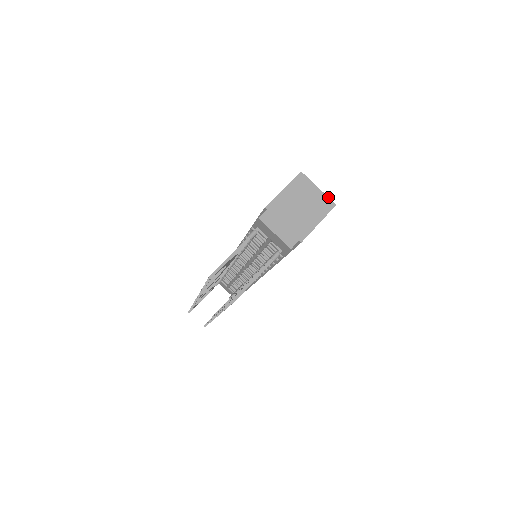
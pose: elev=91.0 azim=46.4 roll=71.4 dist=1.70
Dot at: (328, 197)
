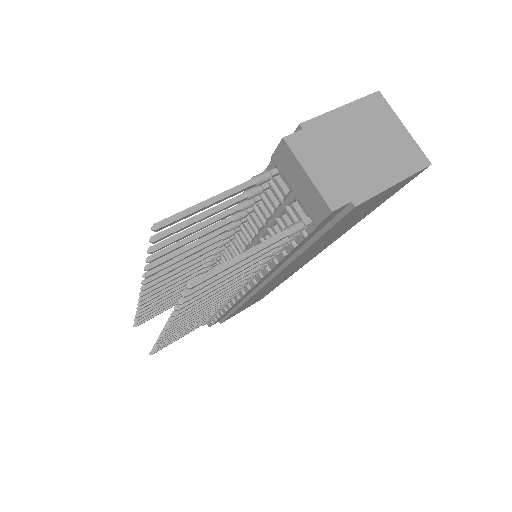
Dot at: (419, 147)
